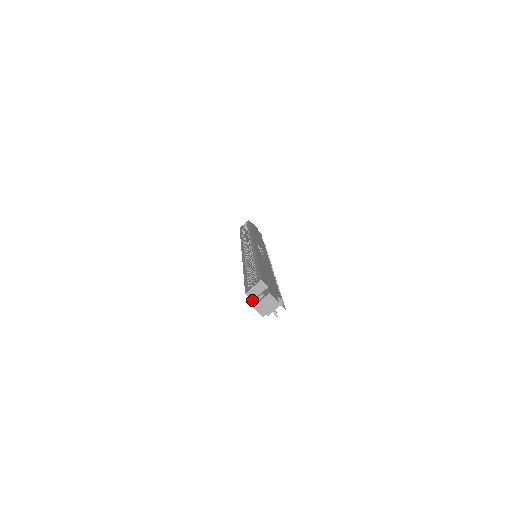
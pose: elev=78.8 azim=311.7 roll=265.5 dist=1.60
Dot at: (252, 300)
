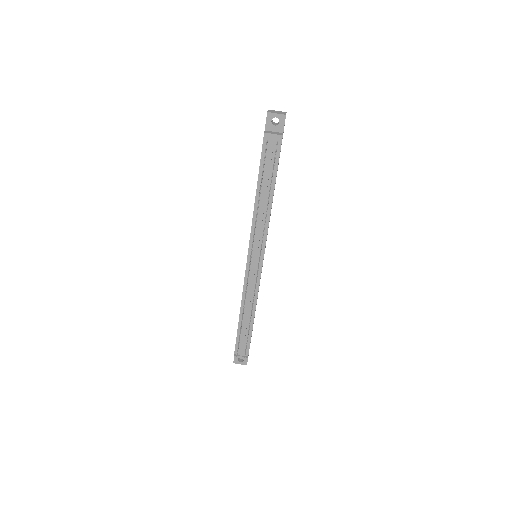
Dot at: occluded
